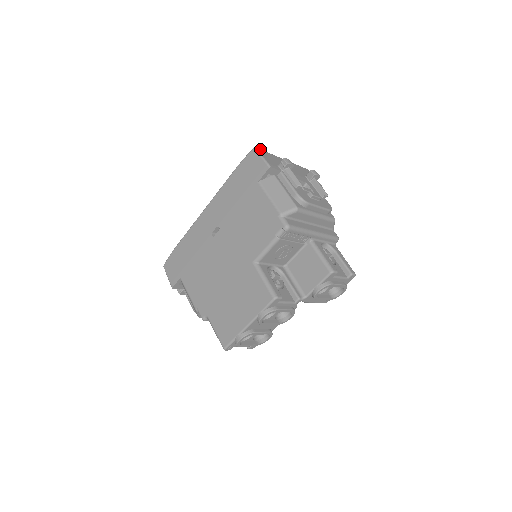
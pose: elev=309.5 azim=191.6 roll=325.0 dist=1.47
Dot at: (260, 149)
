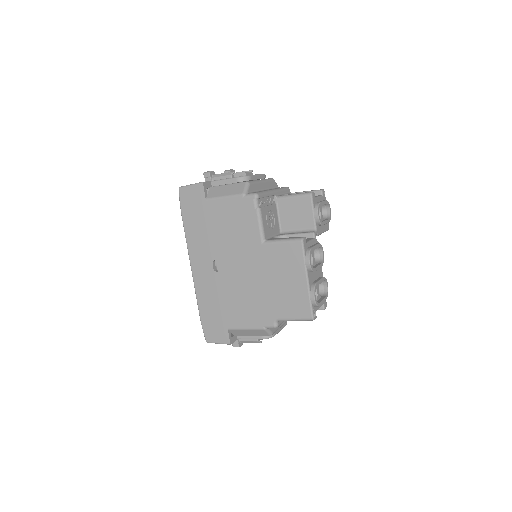
Dot at: occluded
